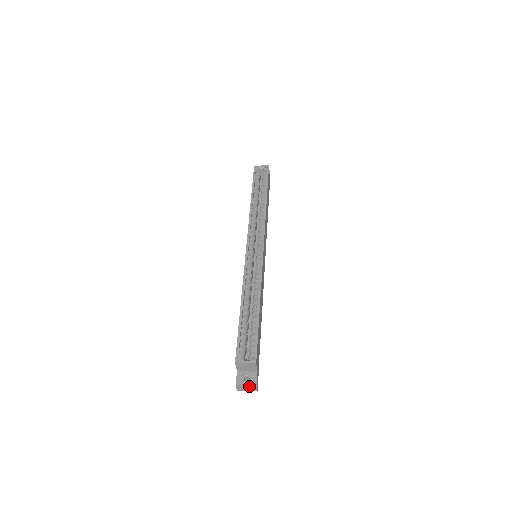
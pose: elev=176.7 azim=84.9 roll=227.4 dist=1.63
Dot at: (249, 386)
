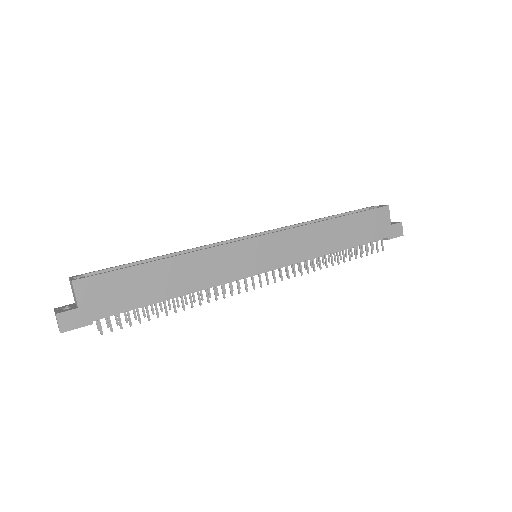
Dot at: occluded
